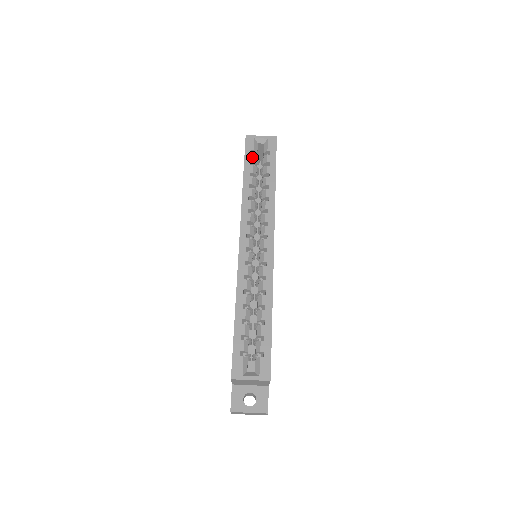
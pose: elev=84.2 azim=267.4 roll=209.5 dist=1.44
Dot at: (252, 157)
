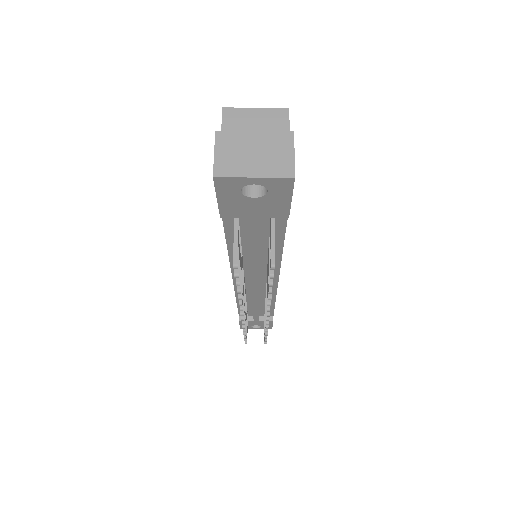
Dot at: occluded
